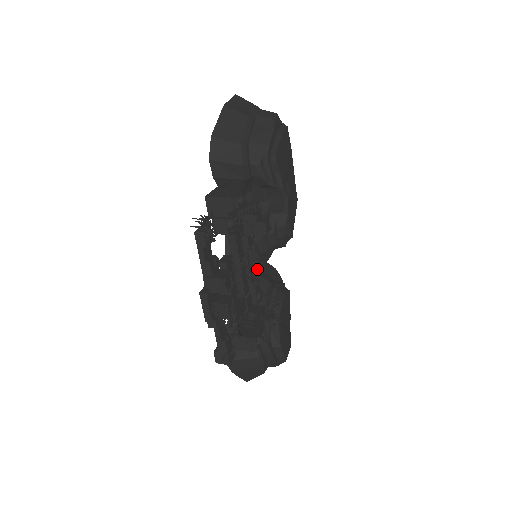
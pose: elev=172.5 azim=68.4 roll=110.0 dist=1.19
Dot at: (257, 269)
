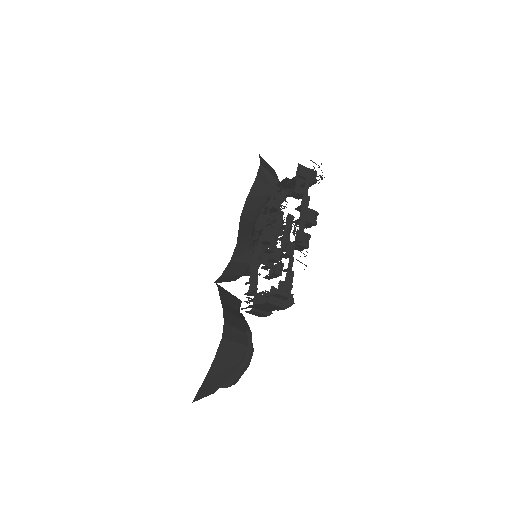
Dot at: occluded
